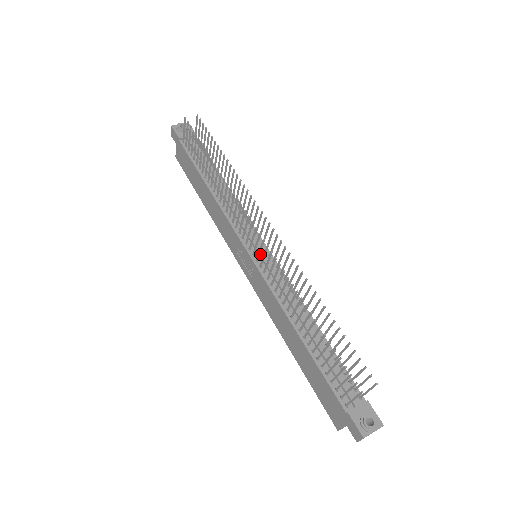
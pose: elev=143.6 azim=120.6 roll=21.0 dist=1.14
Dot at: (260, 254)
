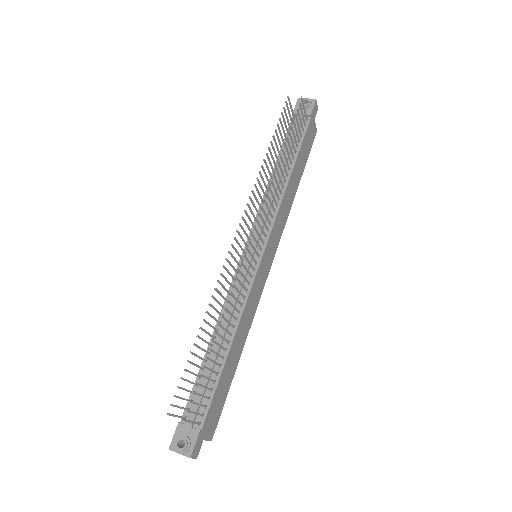
Dot at: (249, 256)
